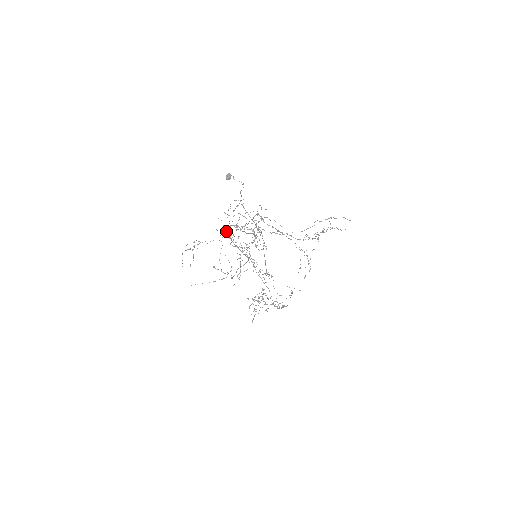
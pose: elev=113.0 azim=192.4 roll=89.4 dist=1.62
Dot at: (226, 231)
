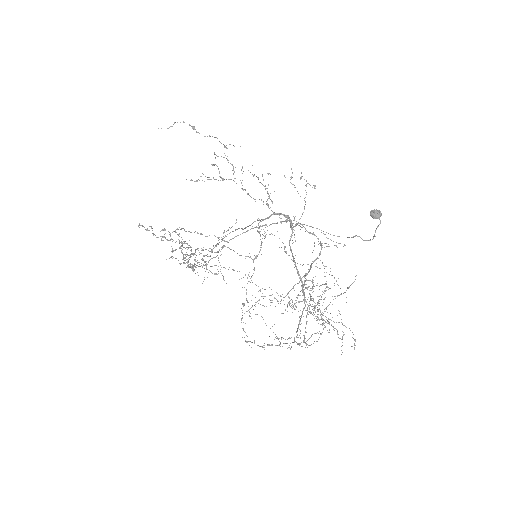
Dot at: (277, 213)
